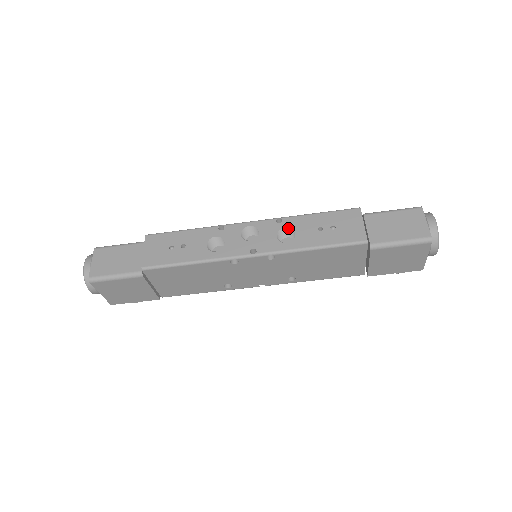
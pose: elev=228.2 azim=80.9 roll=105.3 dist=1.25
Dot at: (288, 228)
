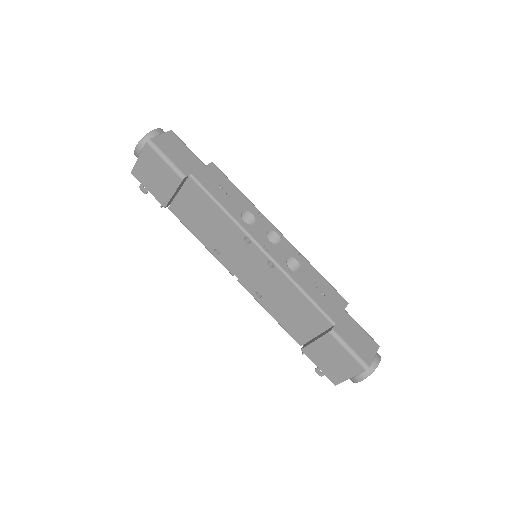
Dot at: (298, 262)
